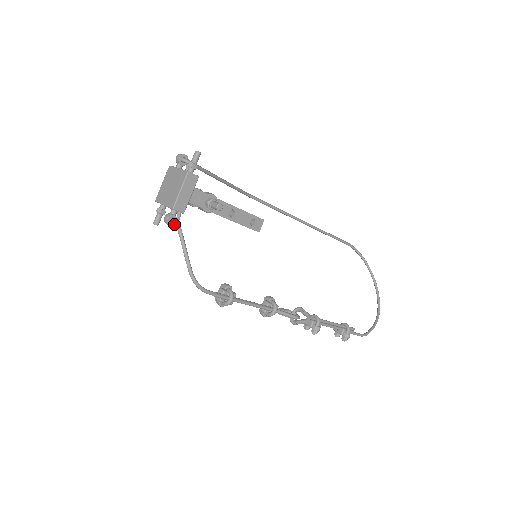
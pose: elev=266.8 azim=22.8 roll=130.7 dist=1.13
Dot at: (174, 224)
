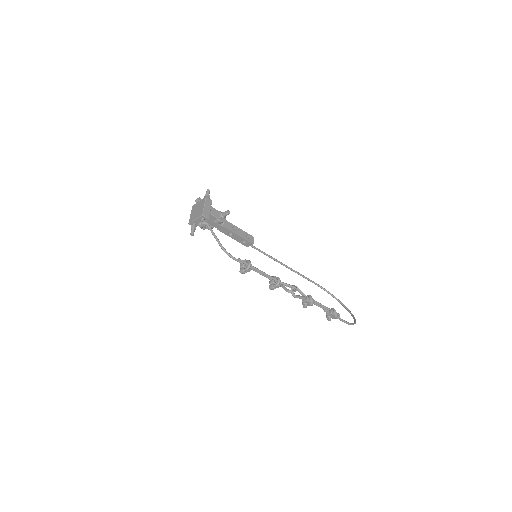
Dot at: occluded
